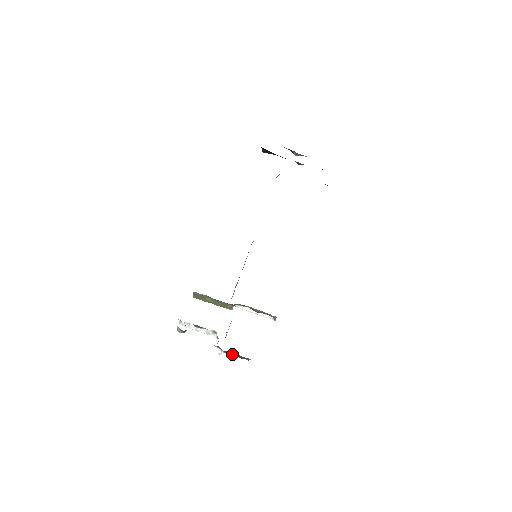
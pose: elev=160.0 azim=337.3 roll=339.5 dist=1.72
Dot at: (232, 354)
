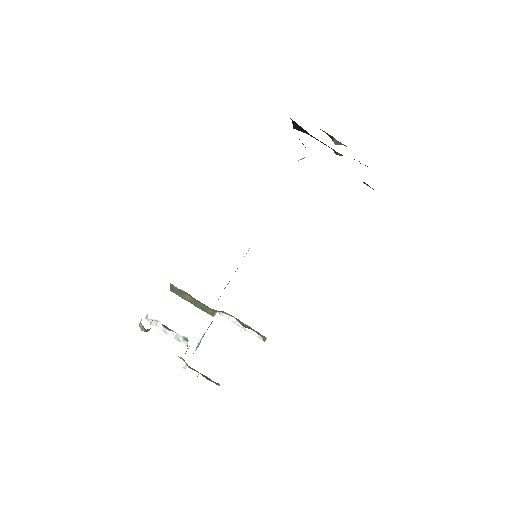
Dot at: (198, 372)
